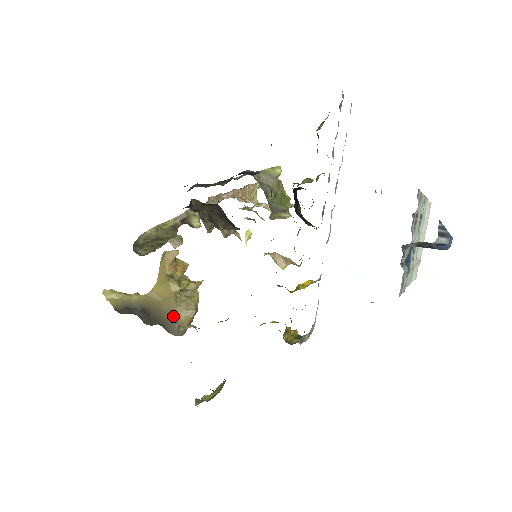
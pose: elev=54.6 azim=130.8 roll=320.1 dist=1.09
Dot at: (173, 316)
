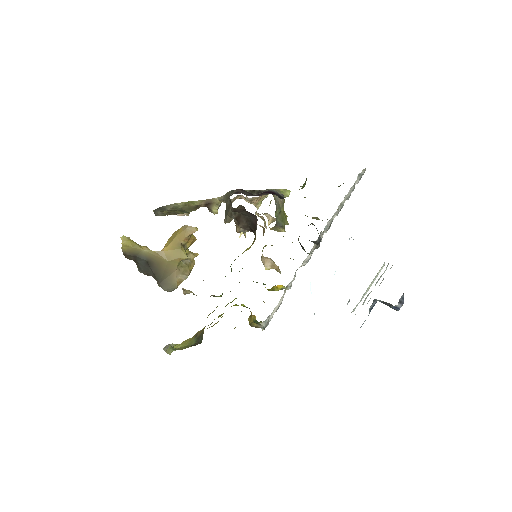
Dot at: (170, 275)
